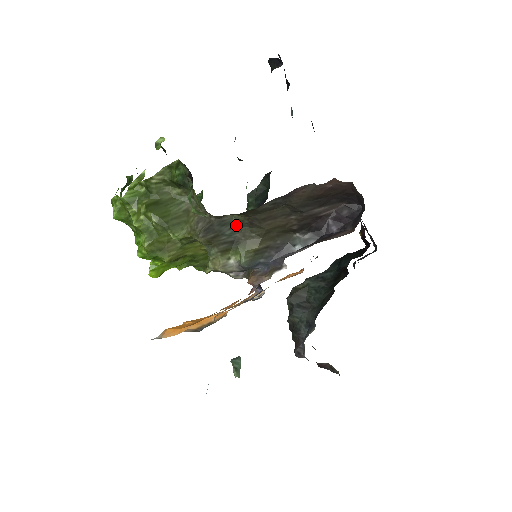
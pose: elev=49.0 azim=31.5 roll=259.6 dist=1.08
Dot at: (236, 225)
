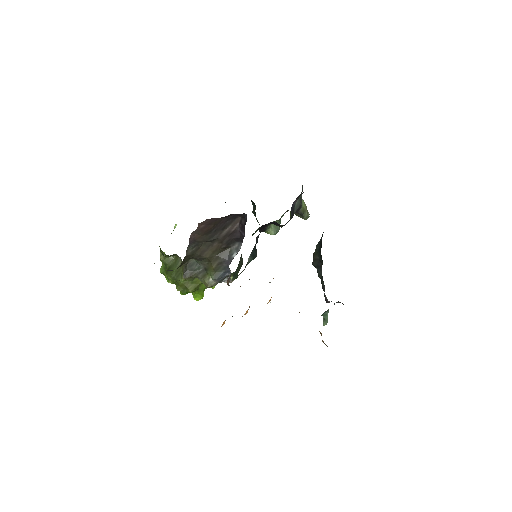
Dot at: (197, 262)
